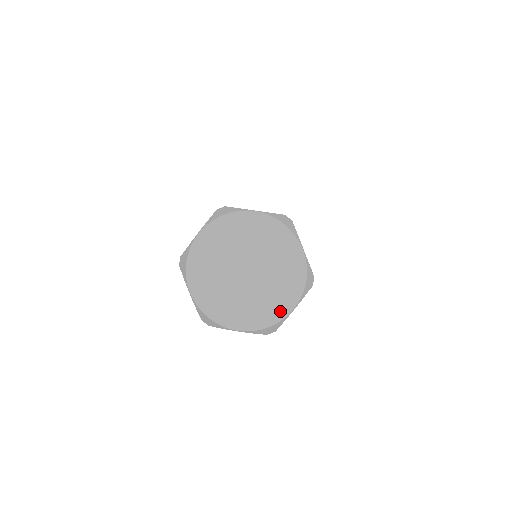
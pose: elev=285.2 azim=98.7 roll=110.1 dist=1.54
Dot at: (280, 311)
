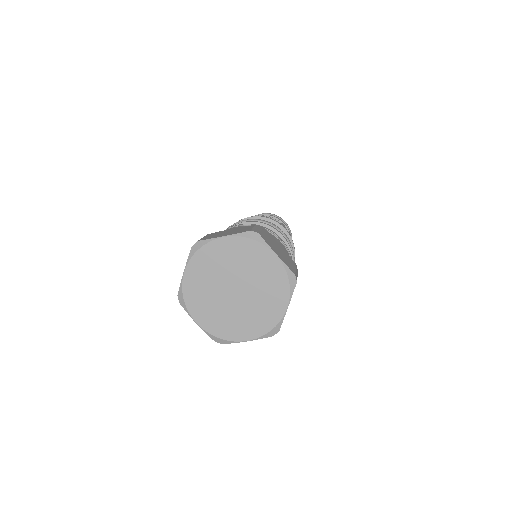
Dot at: (276, 313)
